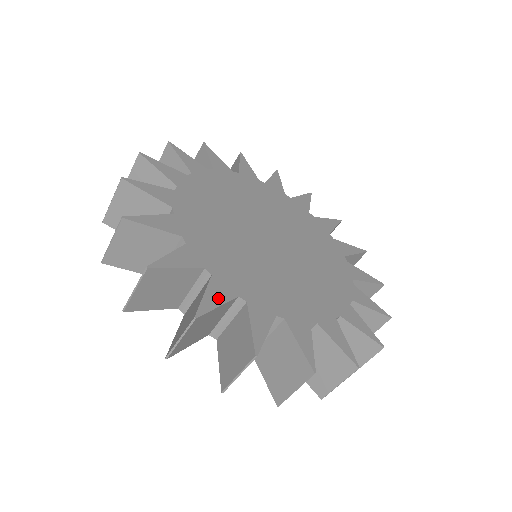
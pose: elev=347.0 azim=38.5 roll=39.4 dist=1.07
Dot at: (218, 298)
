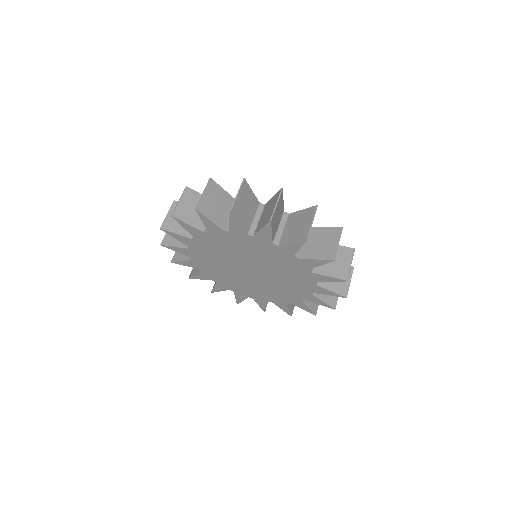
Dot at: occluded
